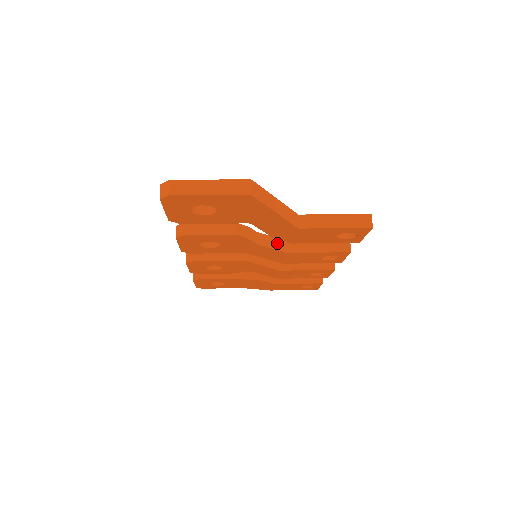
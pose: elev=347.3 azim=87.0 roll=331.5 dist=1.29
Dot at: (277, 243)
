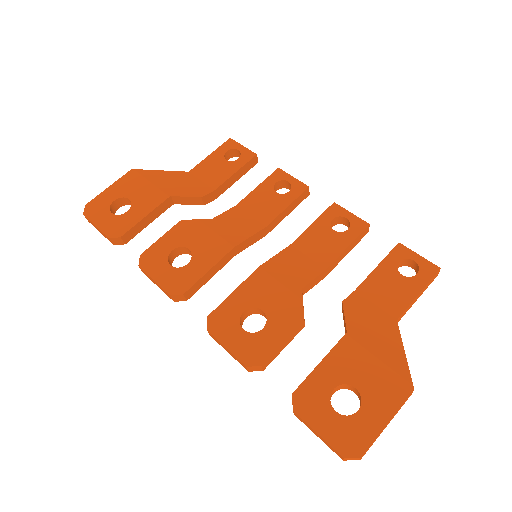
Dot at: (318, 280)
